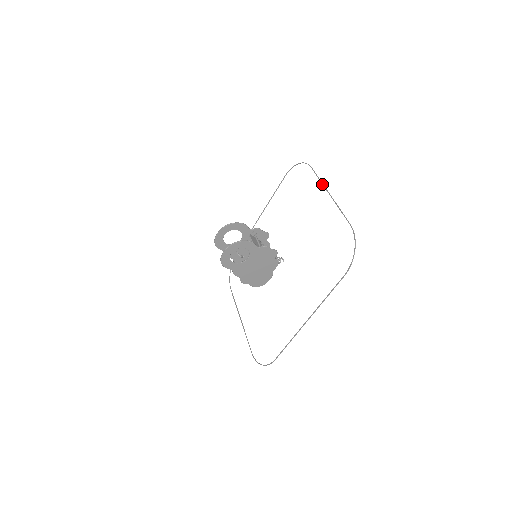
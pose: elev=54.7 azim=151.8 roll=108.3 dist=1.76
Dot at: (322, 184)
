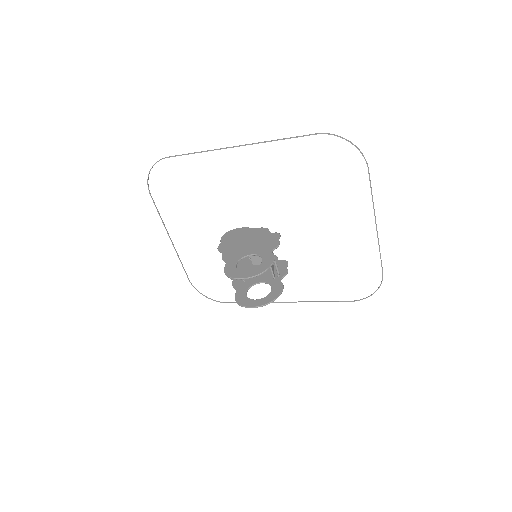
Dot at: (373, 207)
